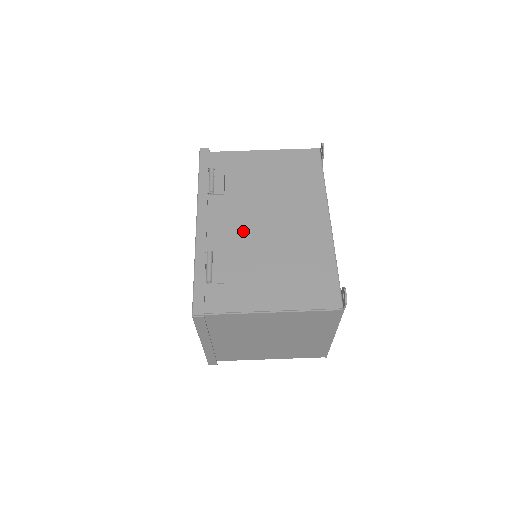
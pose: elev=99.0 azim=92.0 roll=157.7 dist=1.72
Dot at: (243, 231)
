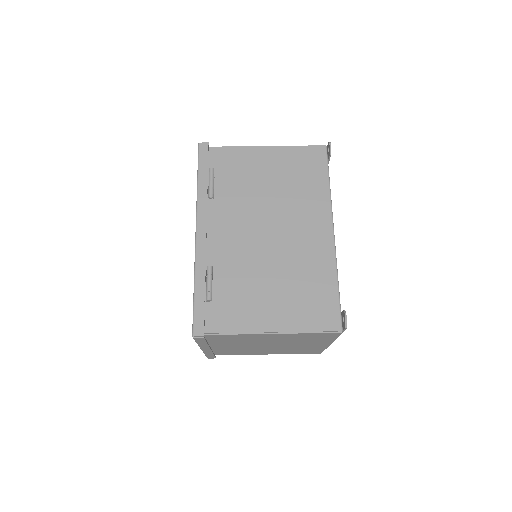
Dot at: (244, 243)
